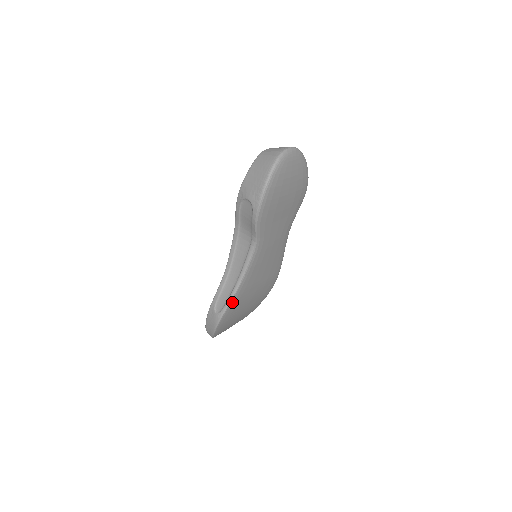
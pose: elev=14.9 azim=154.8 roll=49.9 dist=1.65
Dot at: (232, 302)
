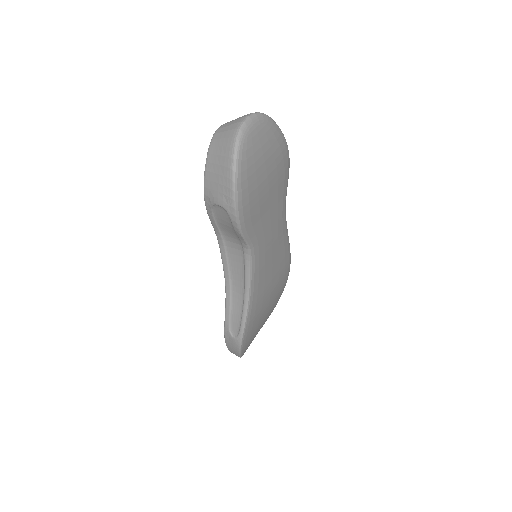
Dot at: (247, 321)
